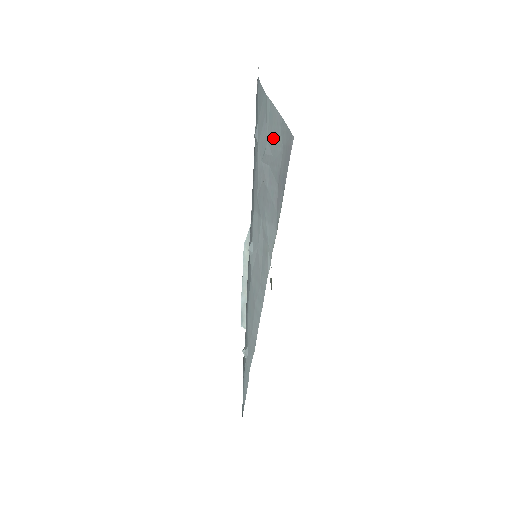
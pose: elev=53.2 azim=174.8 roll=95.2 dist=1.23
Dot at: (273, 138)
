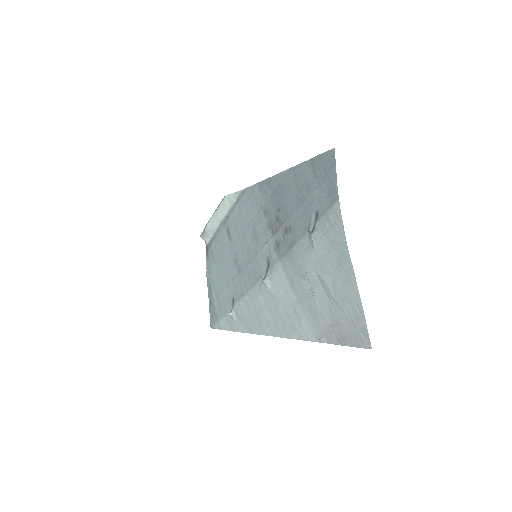
Dot at: (342, 293)
